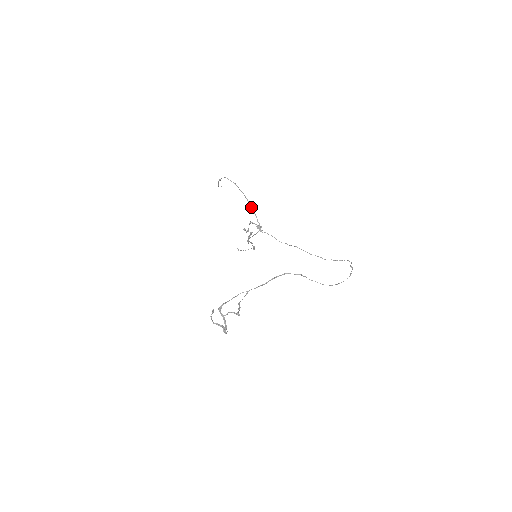
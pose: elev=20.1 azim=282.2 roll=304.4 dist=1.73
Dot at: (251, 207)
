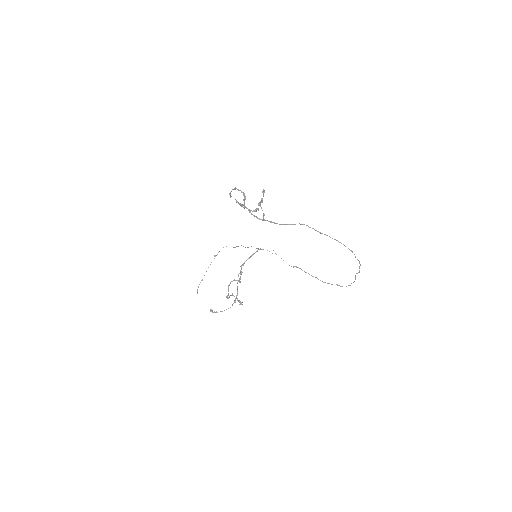
Dot at: occluded
